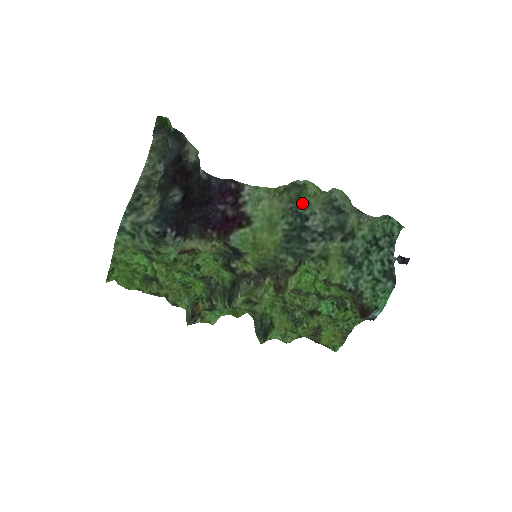
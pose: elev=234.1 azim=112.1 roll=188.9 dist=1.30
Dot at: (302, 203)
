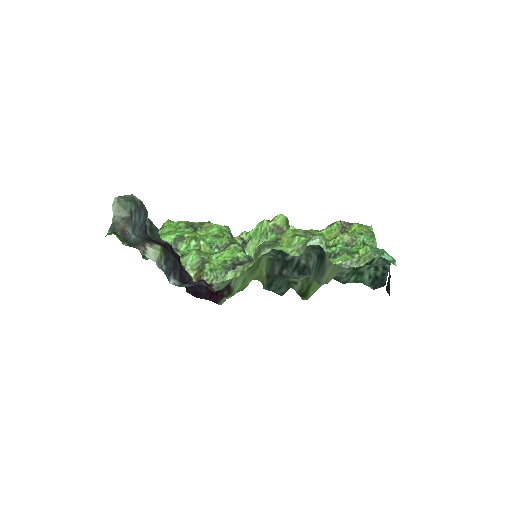
Dot at: occluded
